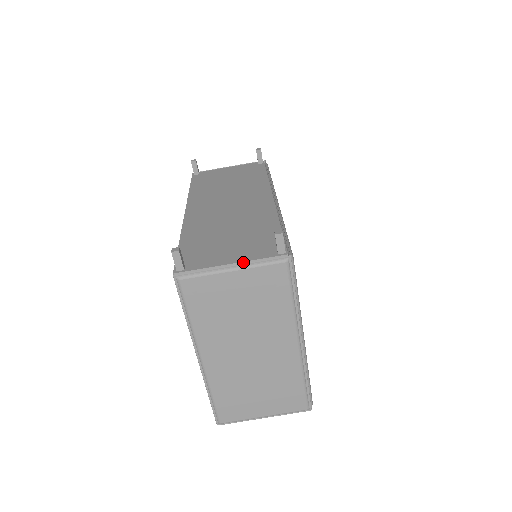
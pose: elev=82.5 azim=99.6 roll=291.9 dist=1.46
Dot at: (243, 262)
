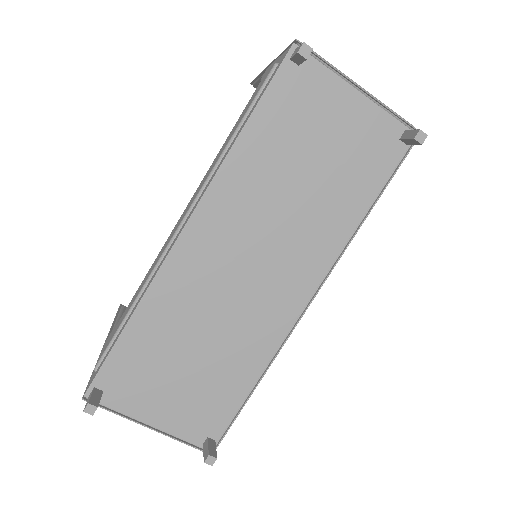
Dot at: (164, 431)
